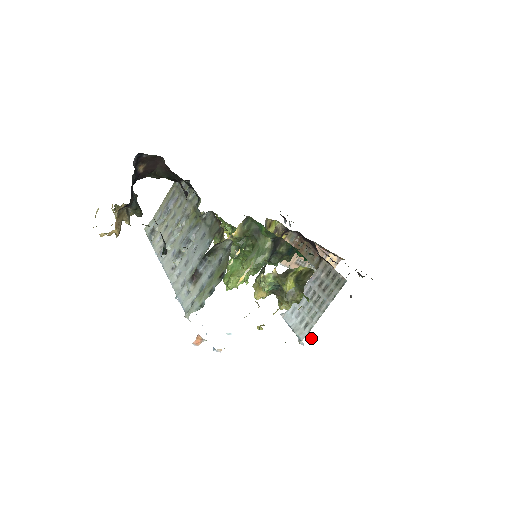
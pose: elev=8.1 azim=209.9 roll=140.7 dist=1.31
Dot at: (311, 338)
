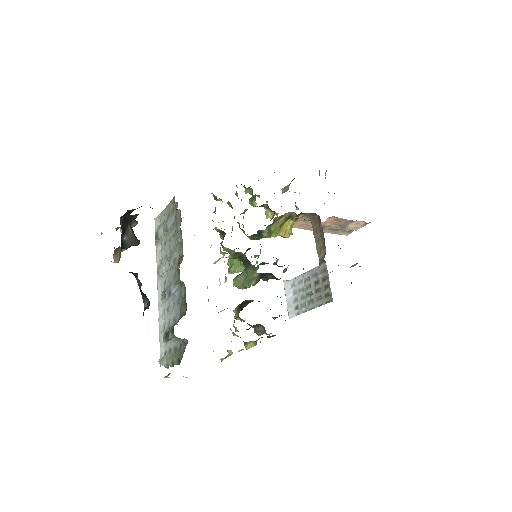
Dot at: occluded
